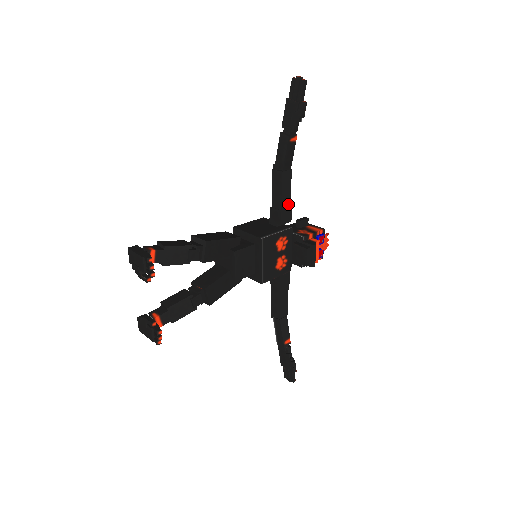
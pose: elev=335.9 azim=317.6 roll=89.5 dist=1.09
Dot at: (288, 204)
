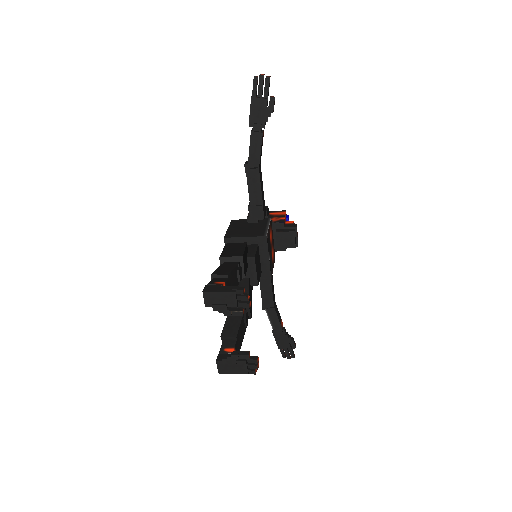
Dot at: (263, 198)
